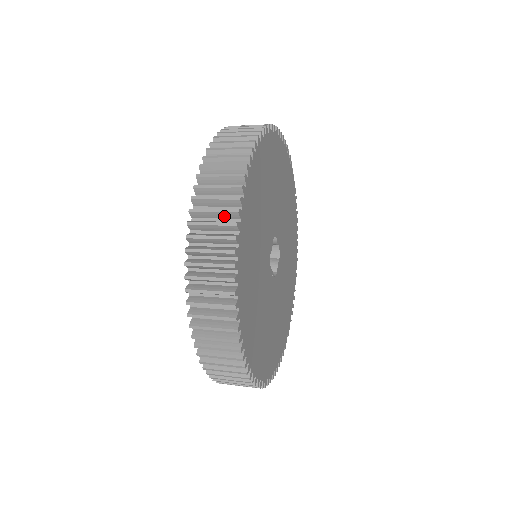
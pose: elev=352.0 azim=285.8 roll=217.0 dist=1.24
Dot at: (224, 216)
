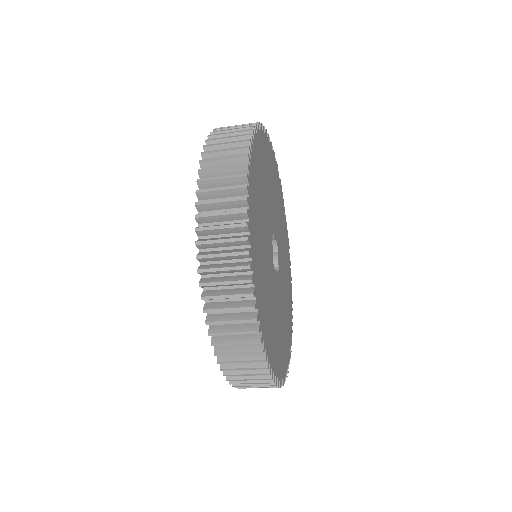
Dot at: occluded
